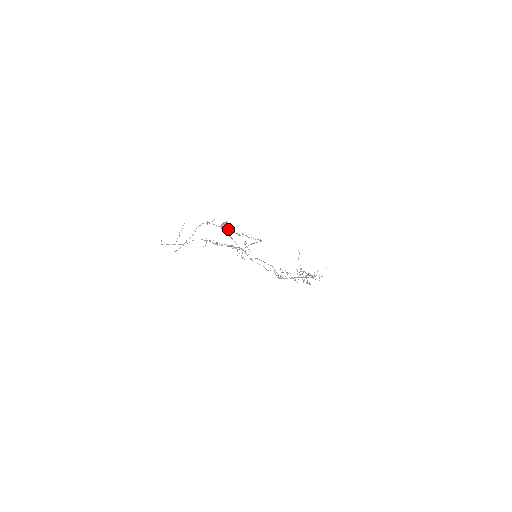
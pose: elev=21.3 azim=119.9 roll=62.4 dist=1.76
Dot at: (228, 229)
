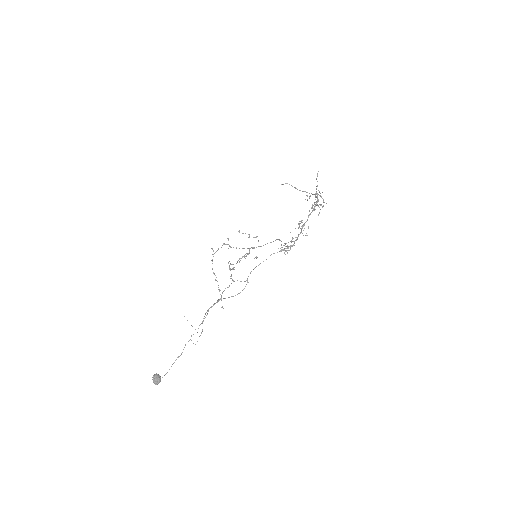
Dot at: occluded
